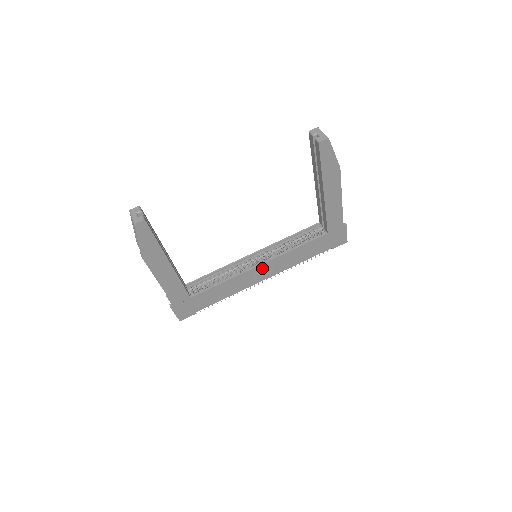
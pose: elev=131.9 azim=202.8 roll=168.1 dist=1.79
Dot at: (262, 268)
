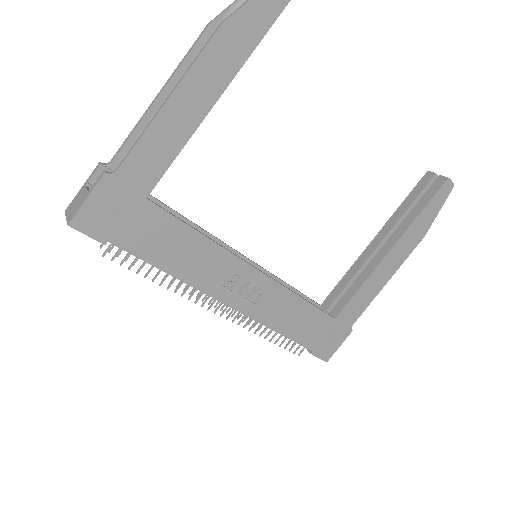
Dot at: (251, 279)
